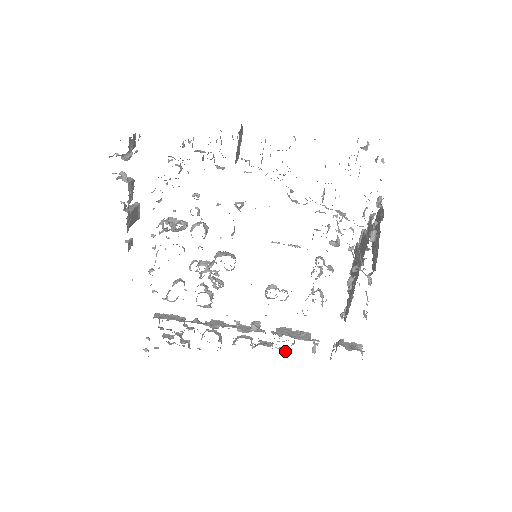
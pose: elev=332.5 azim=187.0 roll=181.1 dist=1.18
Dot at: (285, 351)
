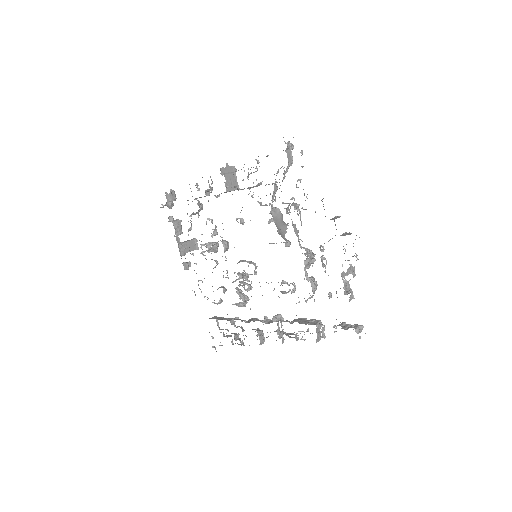
Dot at: (303, 339)
